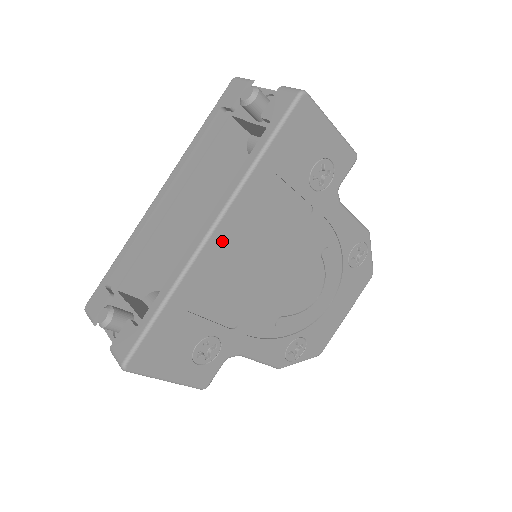
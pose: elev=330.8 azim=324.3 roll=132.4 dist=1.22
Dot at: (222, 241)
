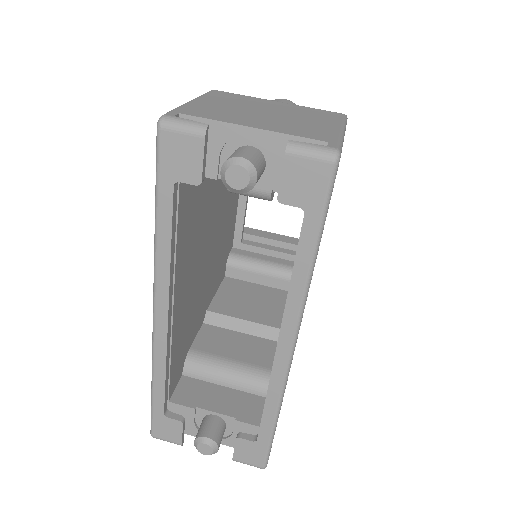
Dot at: occluded
